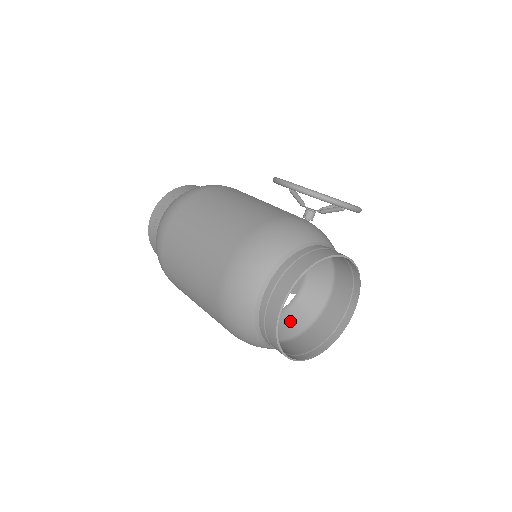
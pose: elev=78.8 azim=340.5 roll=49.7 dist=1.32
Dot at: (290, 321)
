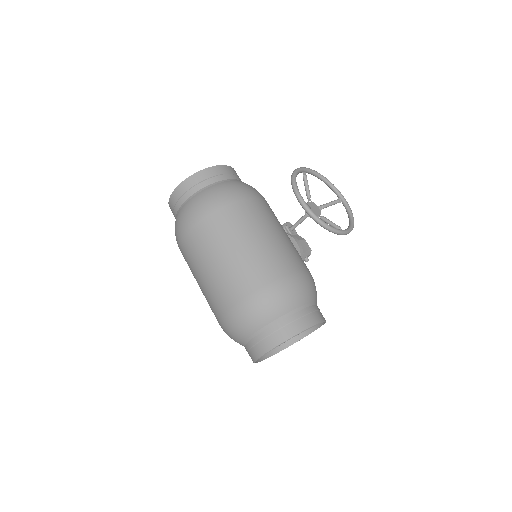
Dot at: occluded
